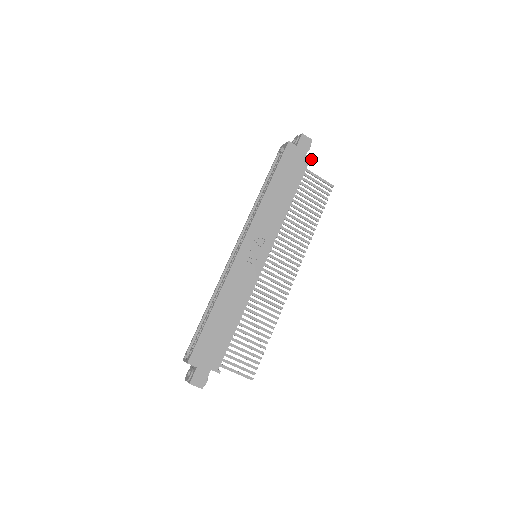
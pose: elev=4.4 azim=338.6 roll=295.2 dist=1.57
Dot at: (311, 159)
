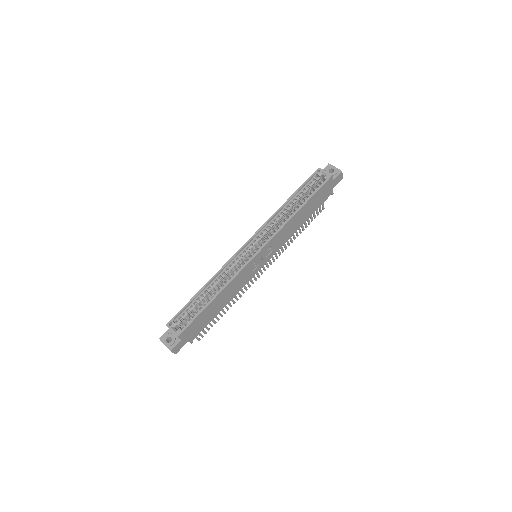
Dot at: (333, 193)
